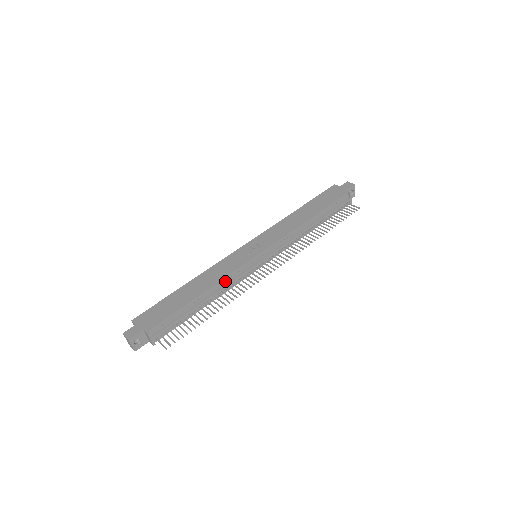
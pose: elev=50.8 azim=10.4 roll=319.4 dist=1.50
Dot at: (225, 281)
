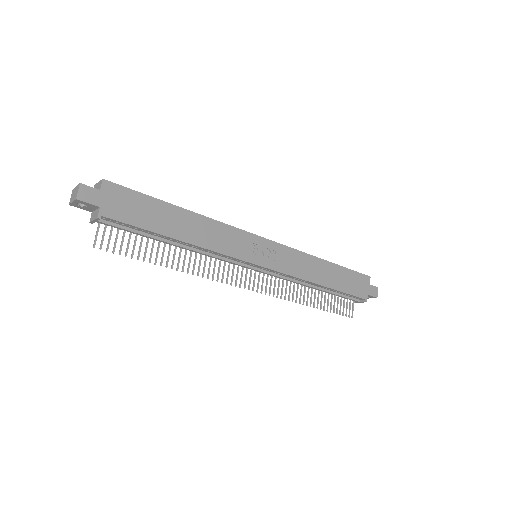
Dot at: (210, 251)
